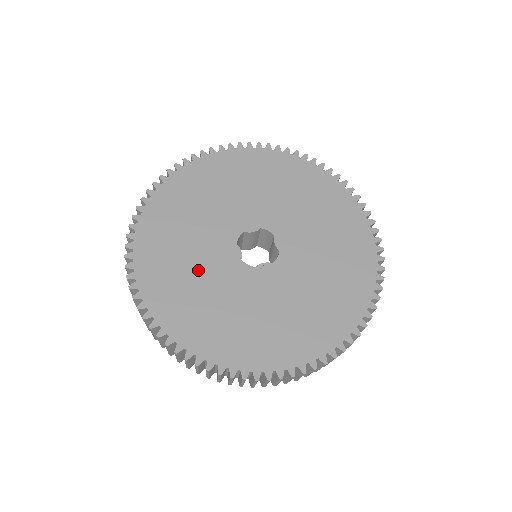
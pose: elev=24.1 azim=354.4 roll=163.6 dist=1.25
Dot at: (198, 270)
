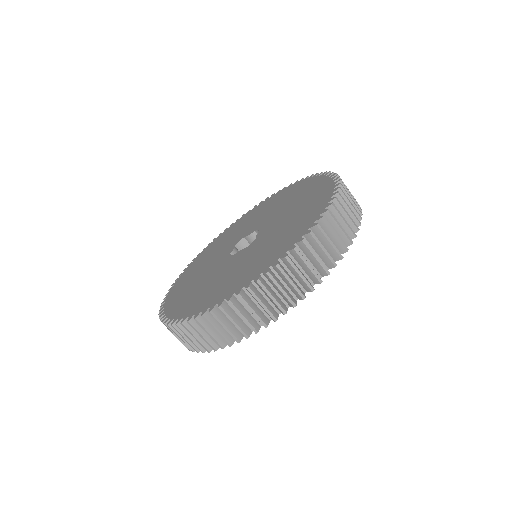
Dot at: (204, 269)
